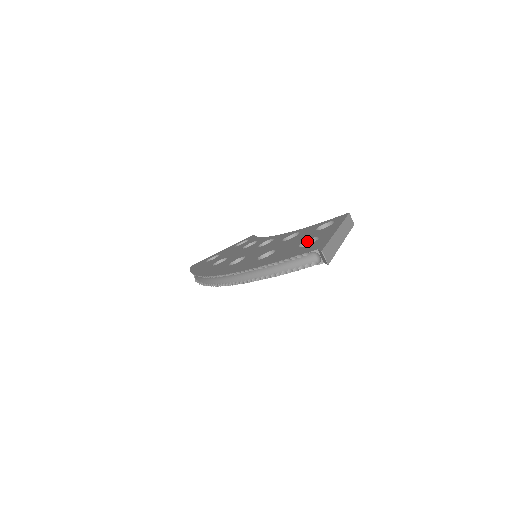
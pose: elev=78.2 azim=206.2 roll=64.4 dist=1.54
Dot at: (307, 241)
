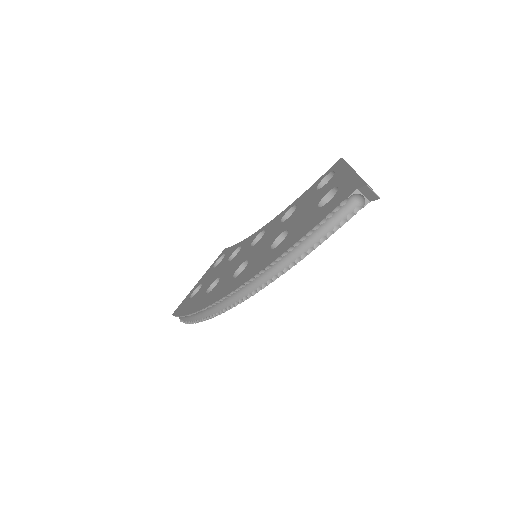
Dot at: (322, 200)
